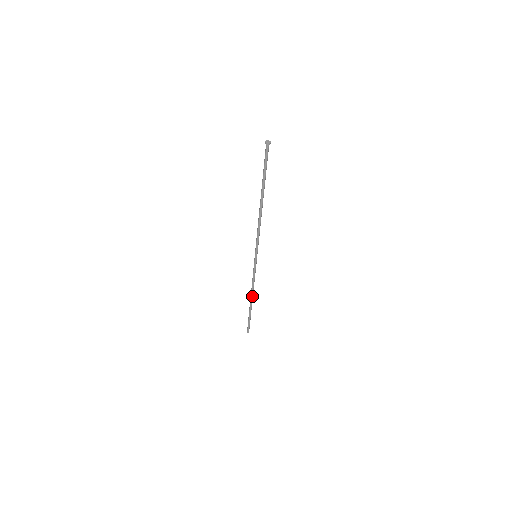
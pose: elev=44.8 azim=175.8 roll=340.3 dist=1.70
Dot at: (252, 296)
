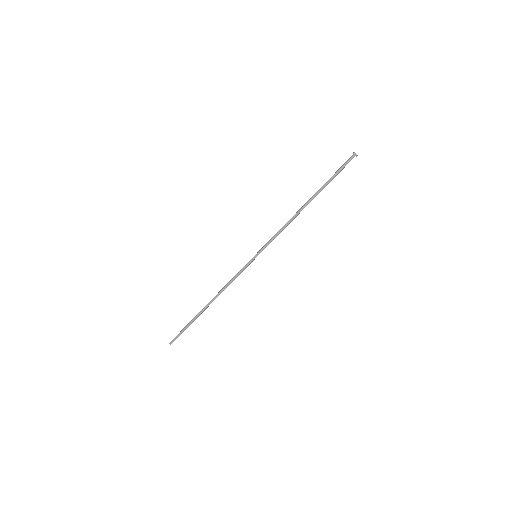
Dot at: (214, 299)
